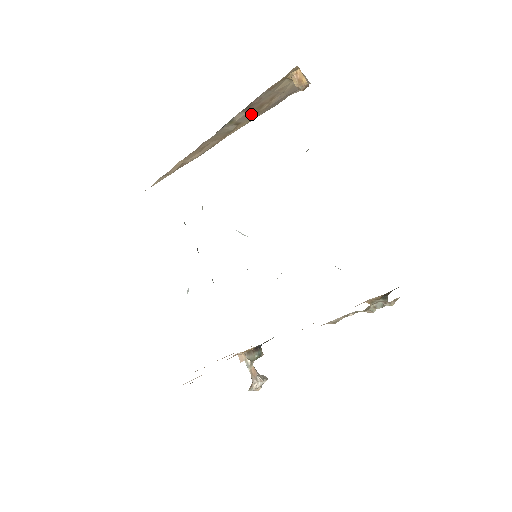
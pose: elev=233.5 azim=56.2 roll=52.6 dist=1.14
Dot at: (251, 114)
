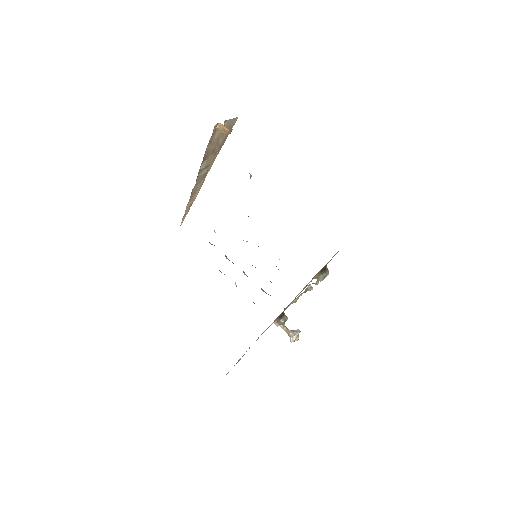
Dot at: (211, 157)
